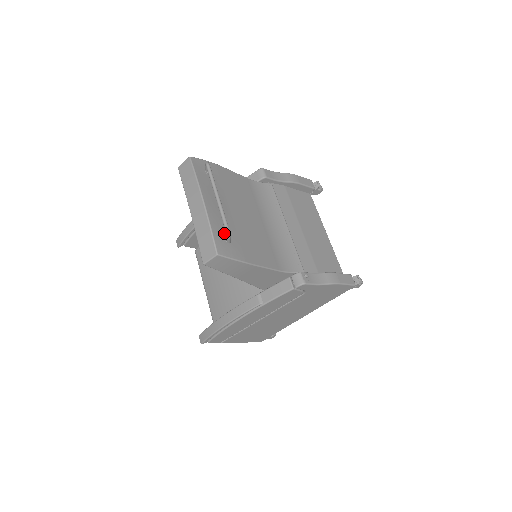
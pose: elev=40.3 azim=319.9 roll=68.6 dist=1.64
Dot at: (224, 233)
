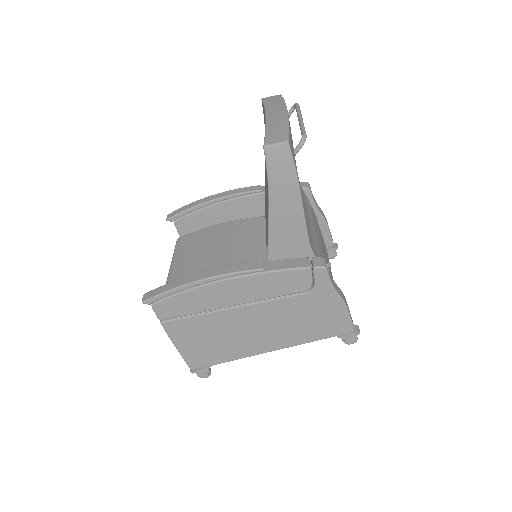
Dot at: occluded
